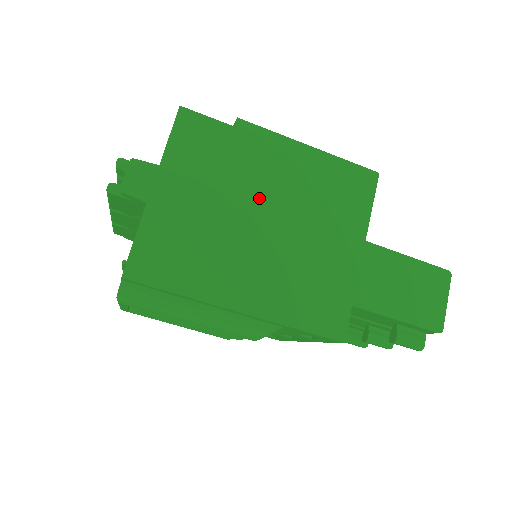
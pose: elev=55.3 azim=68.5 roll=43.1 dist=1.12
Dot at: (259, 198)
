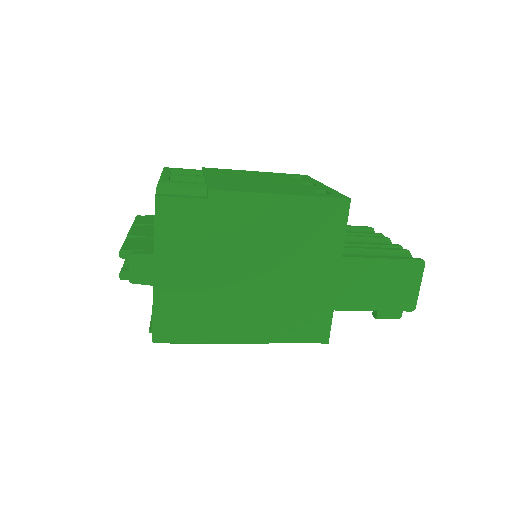
Dot at: (242, 255)
